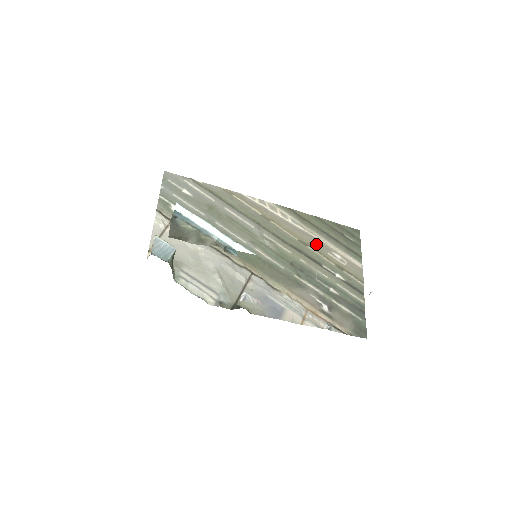
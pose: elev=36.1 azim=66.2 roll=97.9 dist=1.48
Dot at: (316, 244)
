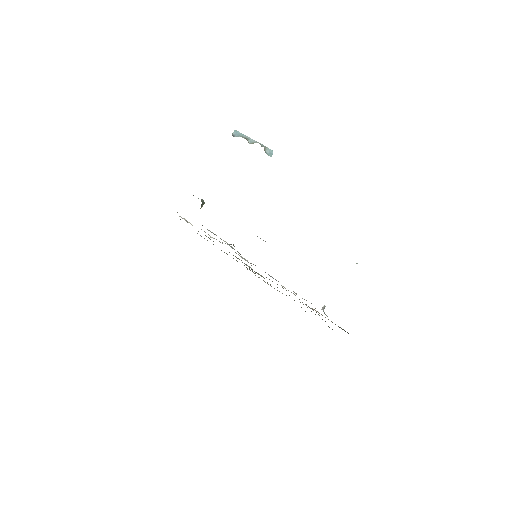
Dot at: occluded
